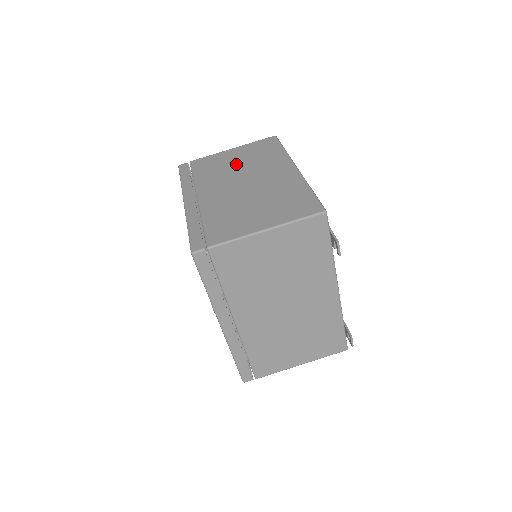
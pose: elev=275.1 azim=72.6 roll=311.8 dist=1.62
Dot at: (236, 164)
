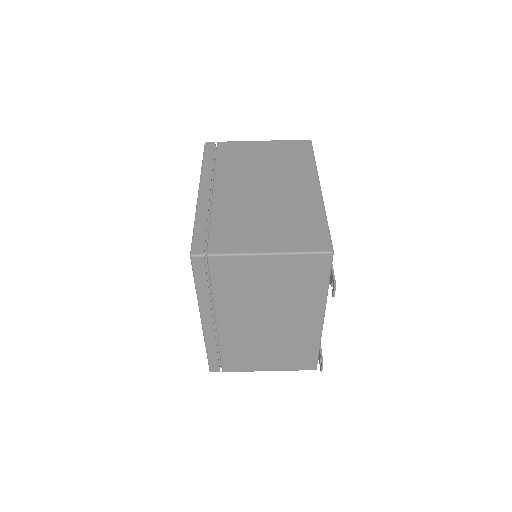
Dot at: (262, 162)
